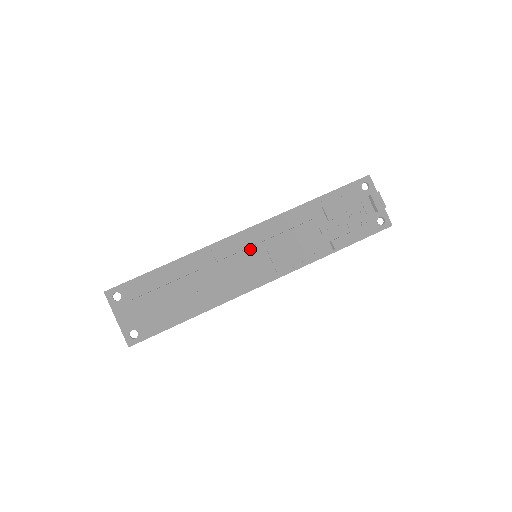
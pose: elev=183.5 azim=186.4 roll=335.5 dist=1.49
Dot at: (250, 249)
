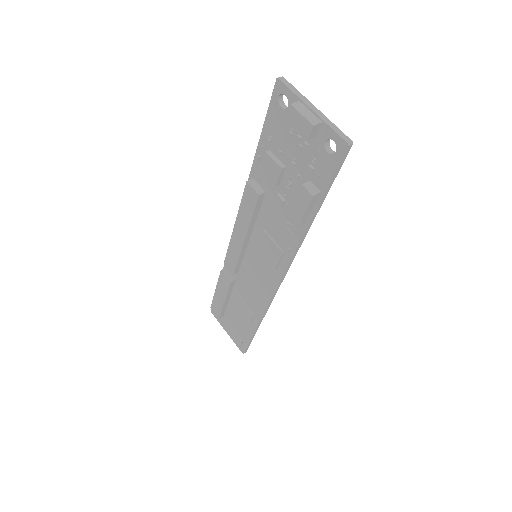
Dot at: (248, 250)
